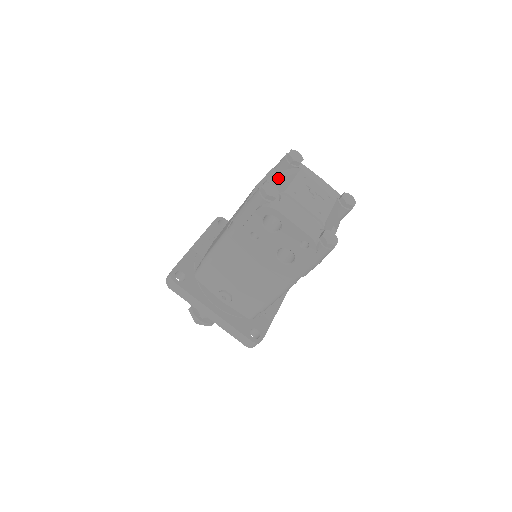
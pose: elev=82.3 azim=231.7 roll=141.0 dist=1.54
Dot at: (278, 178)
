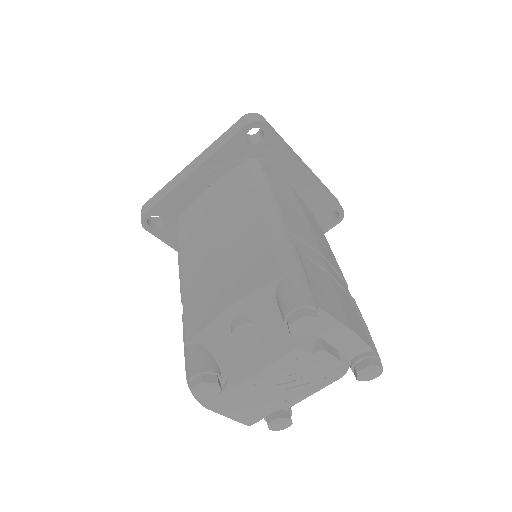
Dot at: (256, 332)
